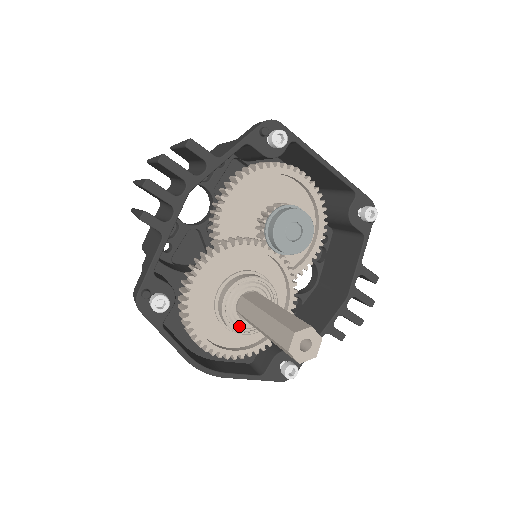
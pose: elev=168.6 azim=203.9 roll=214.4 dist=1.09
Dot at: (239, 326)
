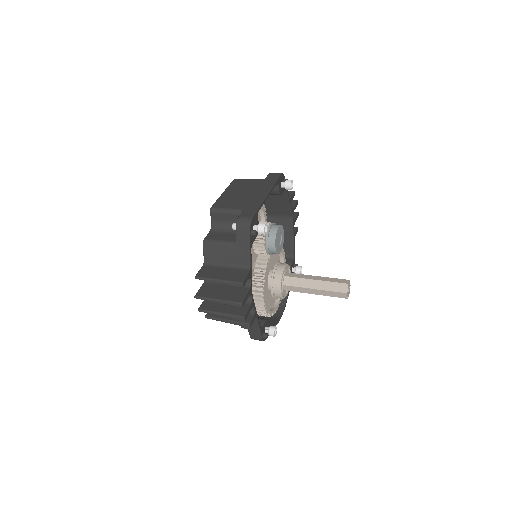
Dot at: (286, 291)
